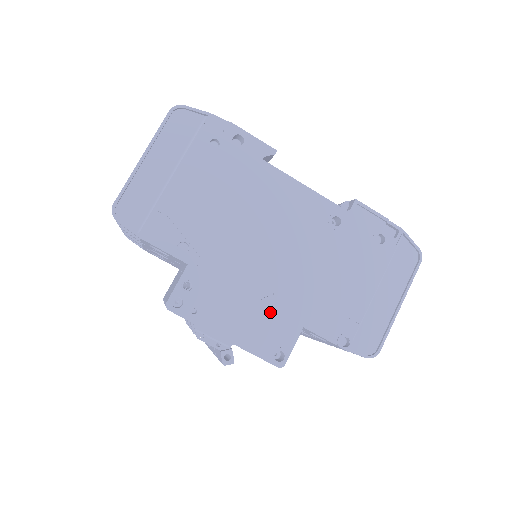
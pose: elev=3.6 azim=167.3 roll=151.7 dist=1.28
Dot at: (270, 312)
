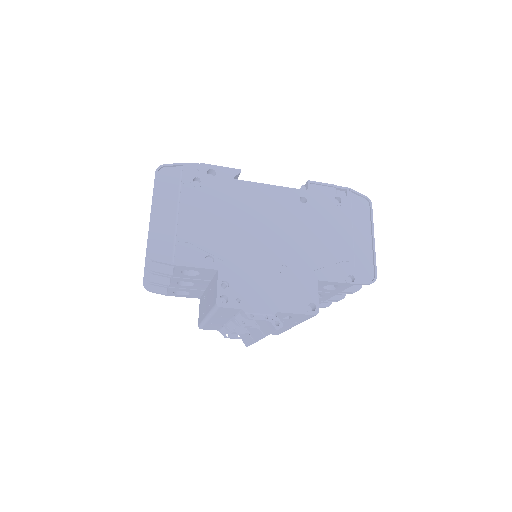
Dot at: (290, 279)
